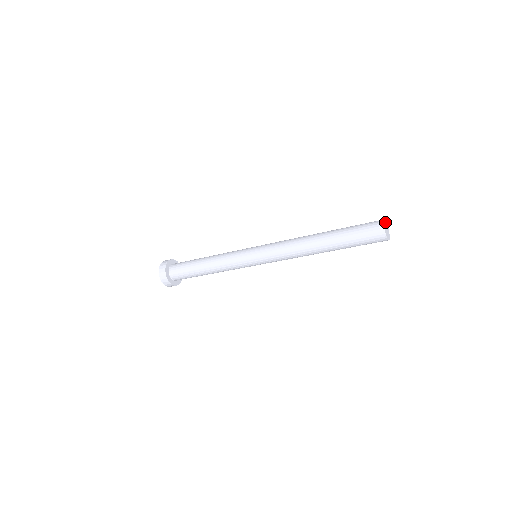
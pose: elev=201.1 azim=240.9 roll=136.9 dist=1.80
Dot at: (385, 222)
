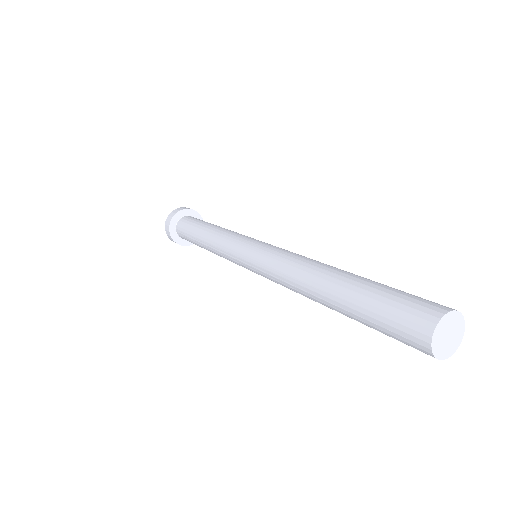
Dot at: (453, 316)
